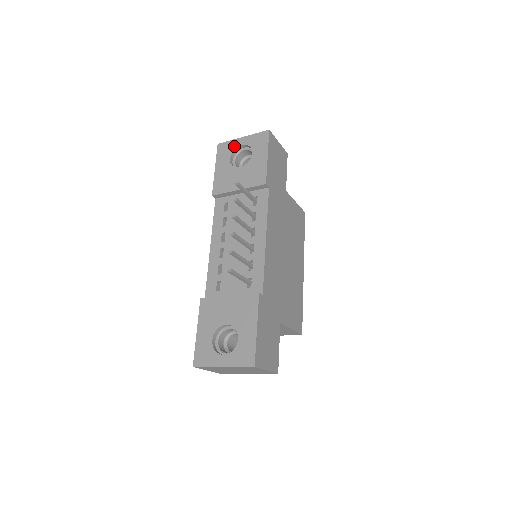
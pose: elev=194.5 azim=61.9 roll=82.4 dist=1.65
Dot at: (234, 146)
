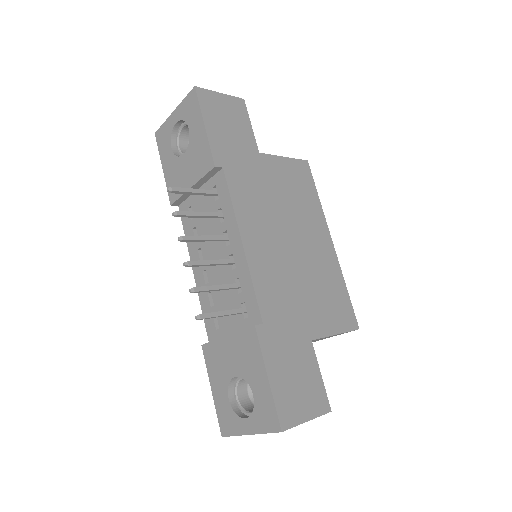
Dot at: (169, 128)
